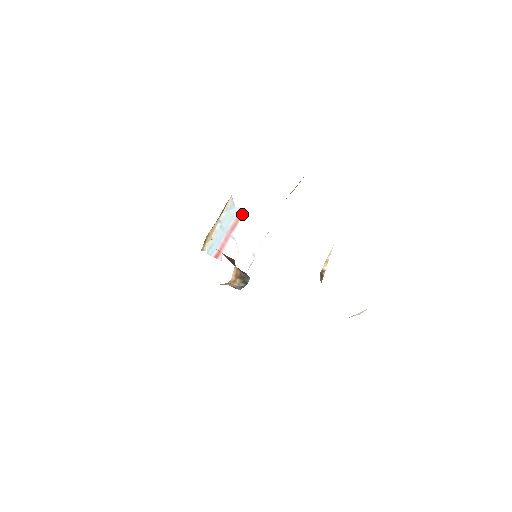
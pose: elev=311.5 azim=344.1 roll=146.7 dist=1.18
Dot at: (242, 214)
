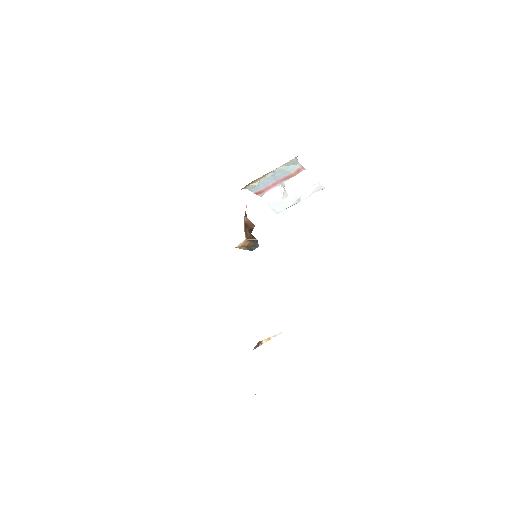
Dot at: occluded
